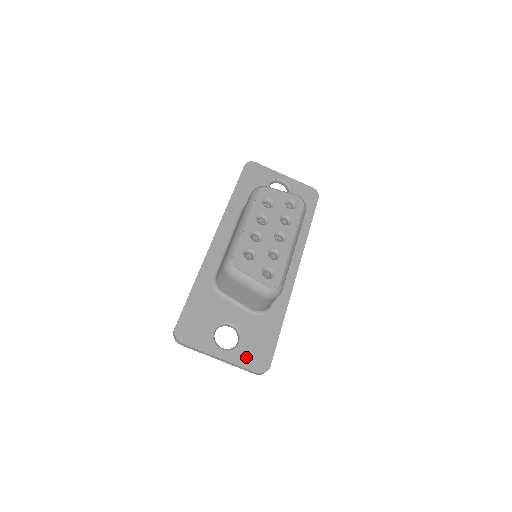
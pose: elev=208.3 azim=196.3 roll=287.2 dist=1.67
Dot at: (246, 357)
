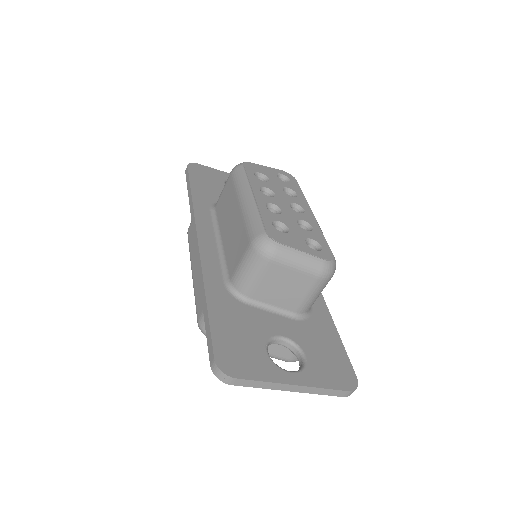
Dot at: (324, 374)
